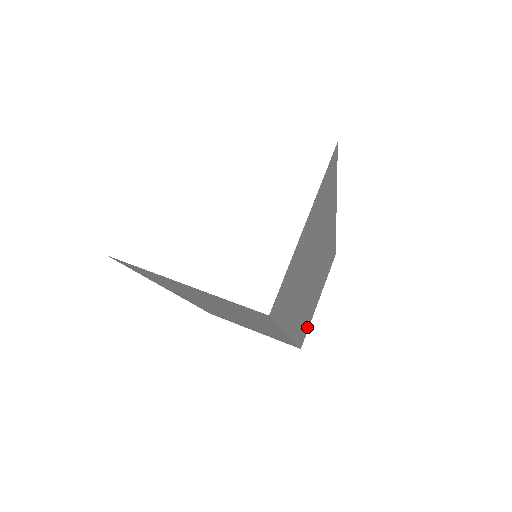
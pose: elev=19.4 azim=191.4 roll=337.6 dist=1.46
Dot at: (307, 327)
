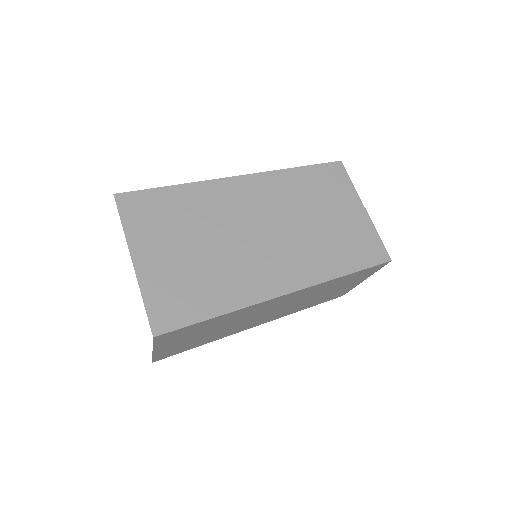
Dot at: (342, 293)
